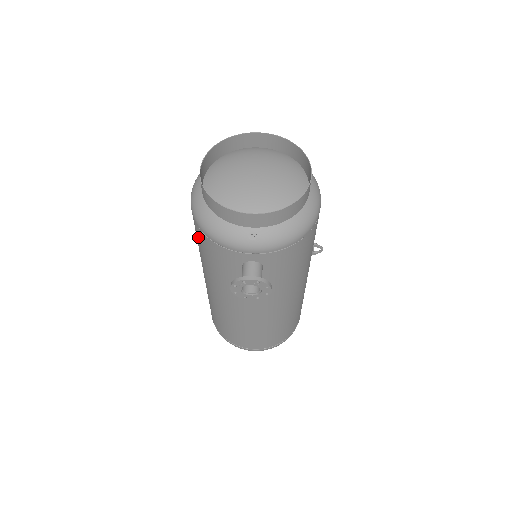
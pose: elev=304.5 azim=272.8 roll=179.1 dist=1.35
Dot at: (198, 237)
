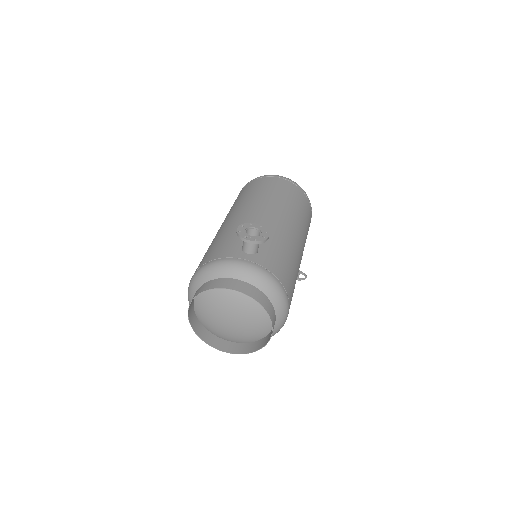
Dot at: occluded
